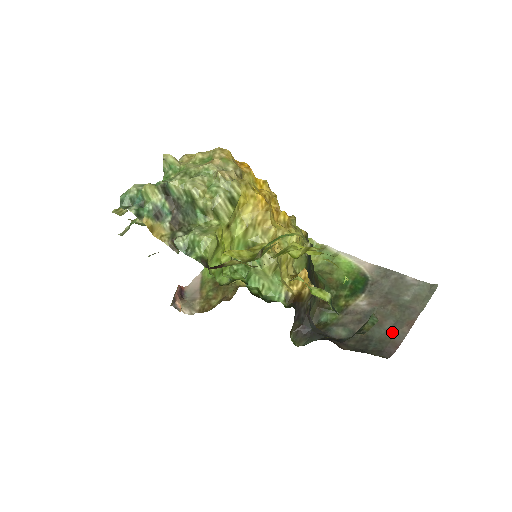
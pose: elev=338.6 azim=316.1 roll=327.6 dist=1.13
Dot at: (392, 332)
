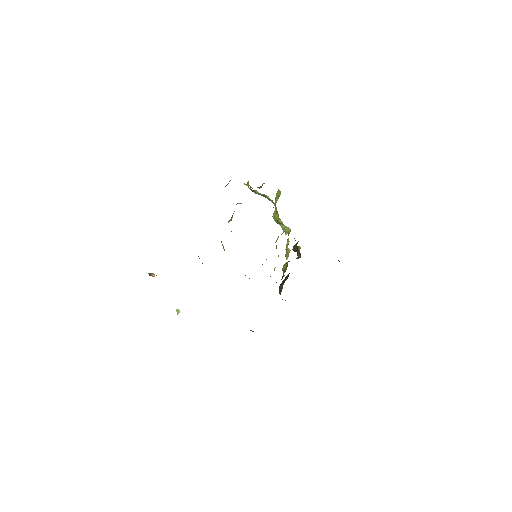
Dot at: occluded
